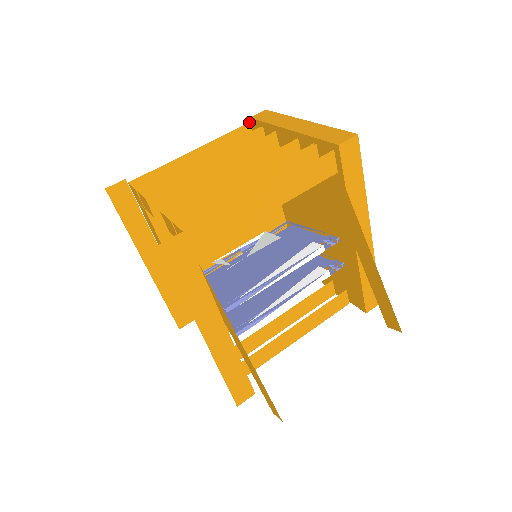
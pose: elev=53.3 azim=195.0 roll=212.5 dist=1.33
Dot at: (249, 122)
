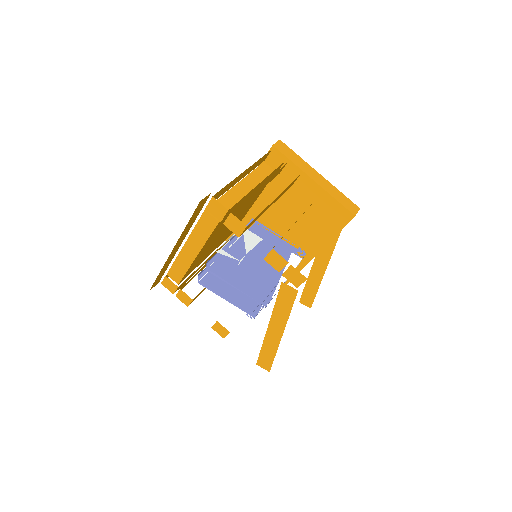
Dot at: (272, 149)
